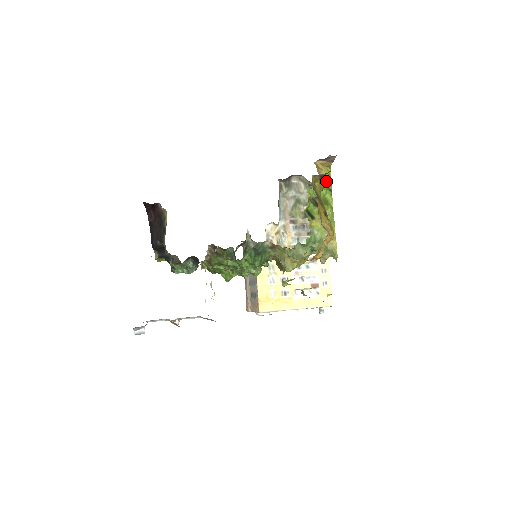
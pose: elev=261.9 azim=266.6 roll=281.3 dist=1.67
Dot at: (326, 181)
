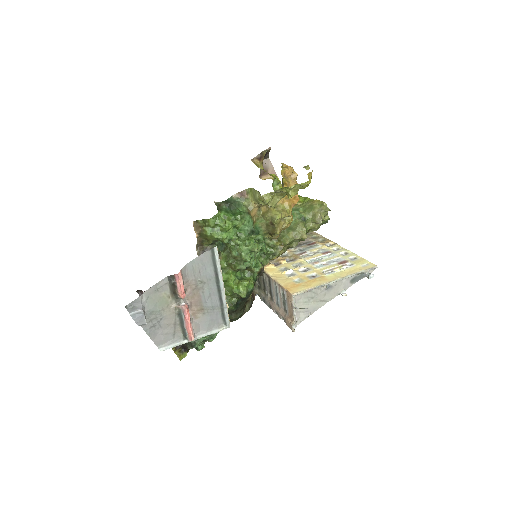
Dot at: (275, 177)
